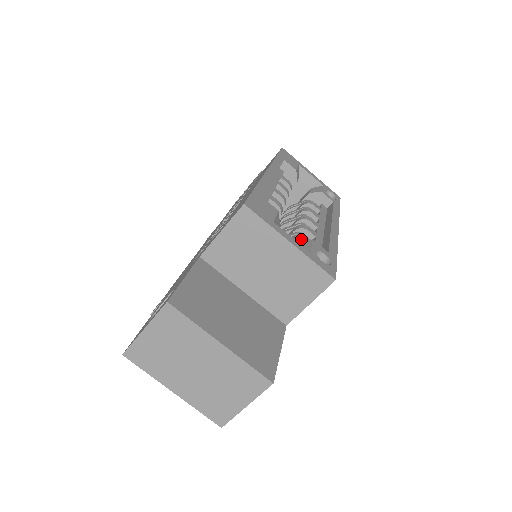
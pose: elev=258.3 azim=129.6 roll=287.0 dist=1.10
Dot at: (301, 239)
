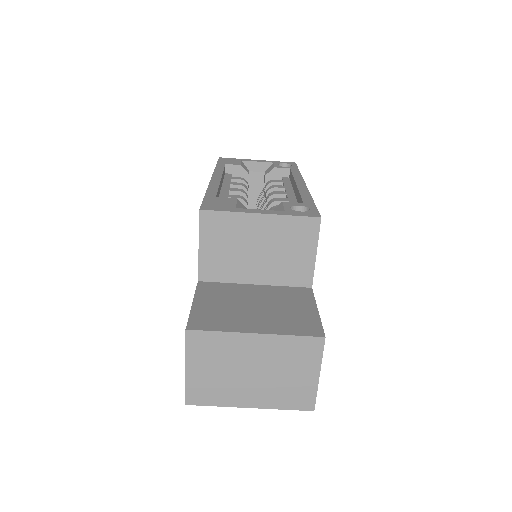
Dot at: occluded
